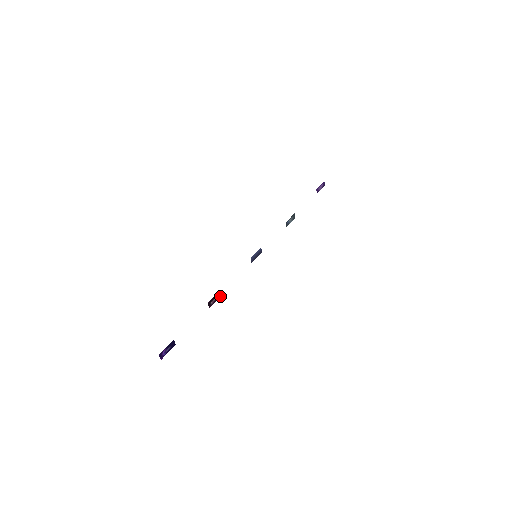
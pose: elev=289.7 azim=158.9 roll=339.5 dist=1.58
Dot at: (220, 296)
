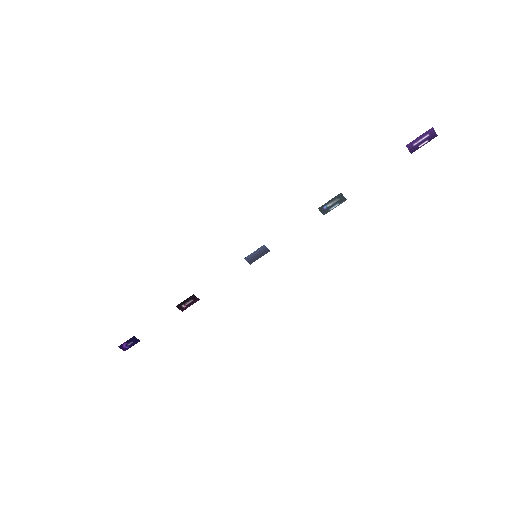
Dot at: (198, 300)
